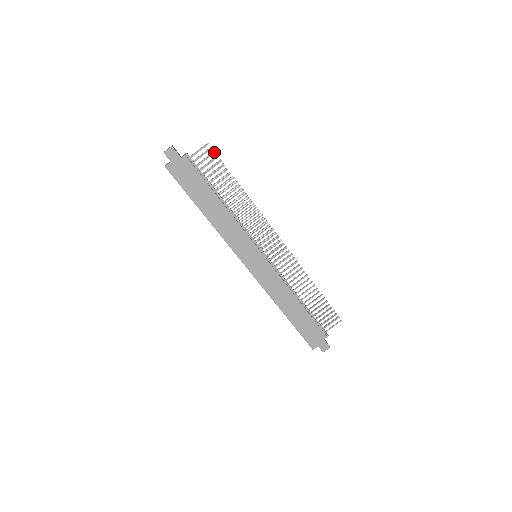
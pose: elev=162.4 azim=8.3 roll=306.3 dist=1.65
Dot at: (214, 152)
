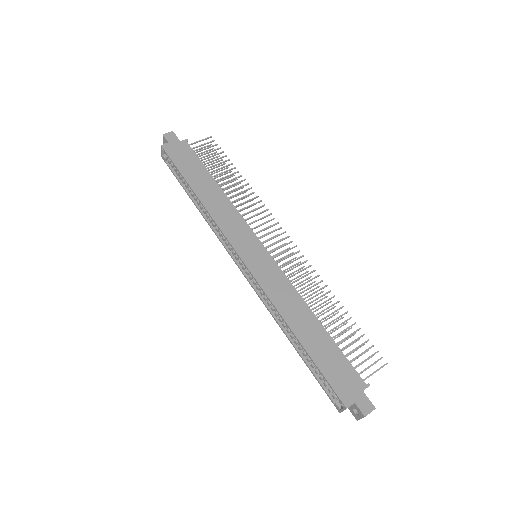
Dot at: (216, 144)
